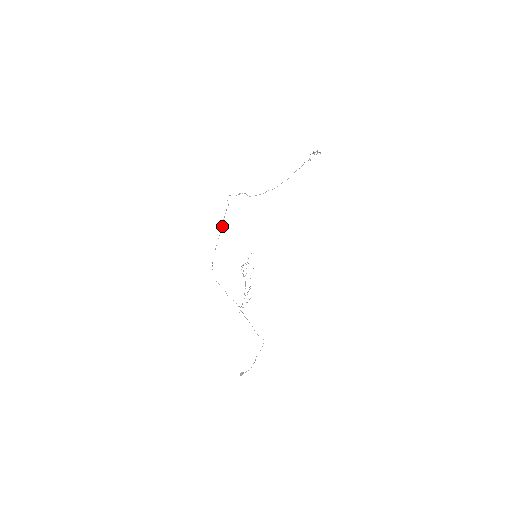
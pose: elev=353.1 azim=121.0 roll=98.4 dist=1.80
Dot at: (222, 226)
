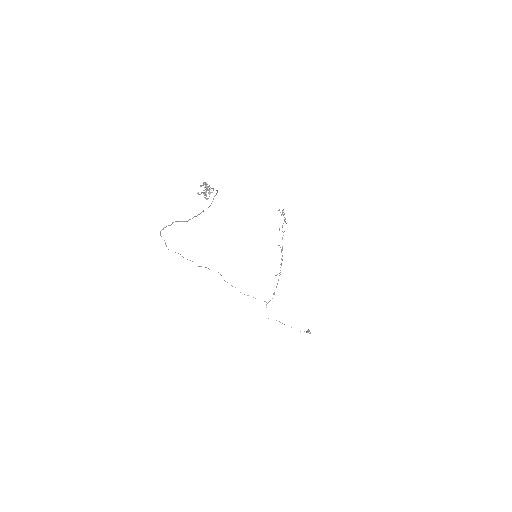
Dot at: occluded
